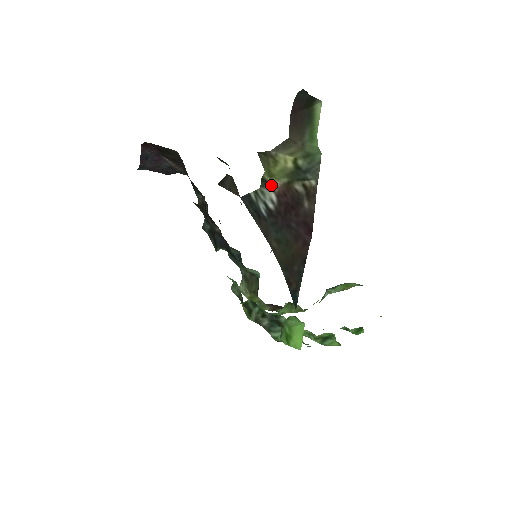
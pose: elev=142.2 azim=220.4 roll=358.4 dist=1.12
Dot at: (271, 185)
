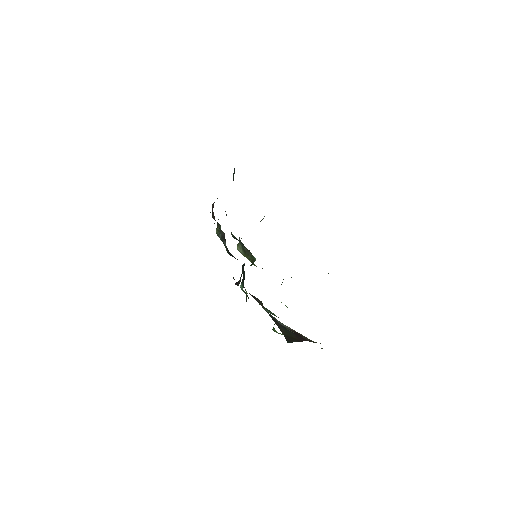
Dot at: (288, 327)
